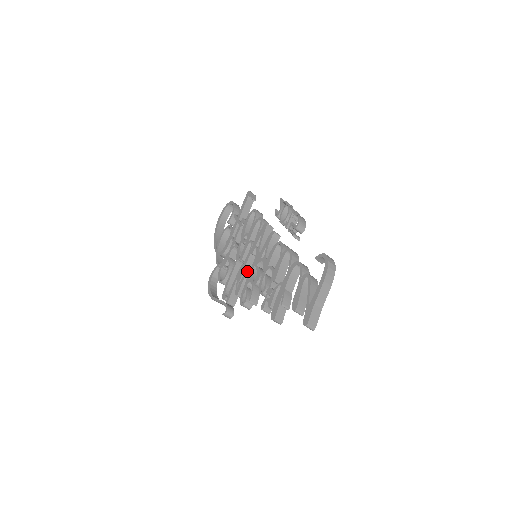
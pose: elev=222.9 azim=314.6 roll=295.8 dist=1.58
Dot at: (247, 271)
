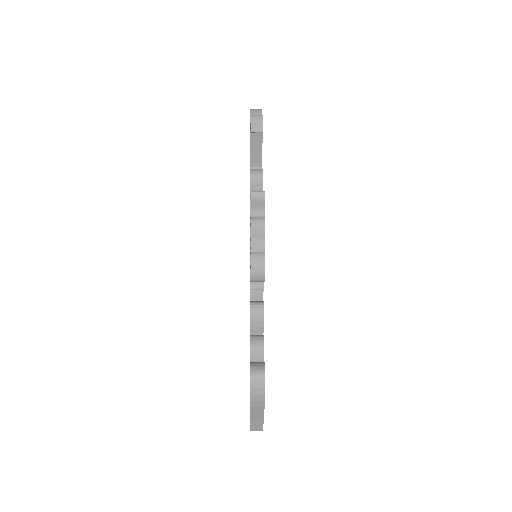
Dot at: occluded
